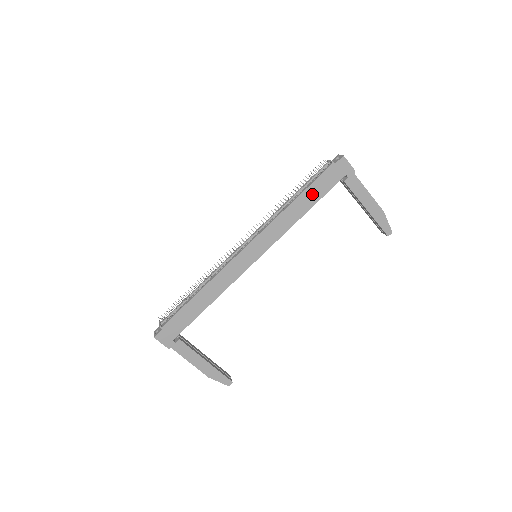
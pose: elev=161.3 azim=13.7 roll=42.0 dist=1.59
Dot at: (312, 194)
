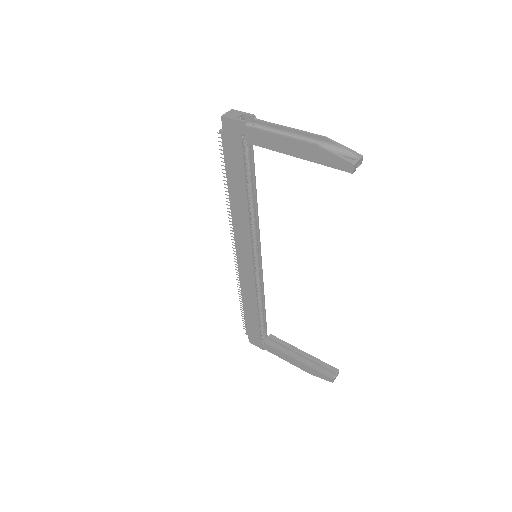
Dot at: (235, 177)
